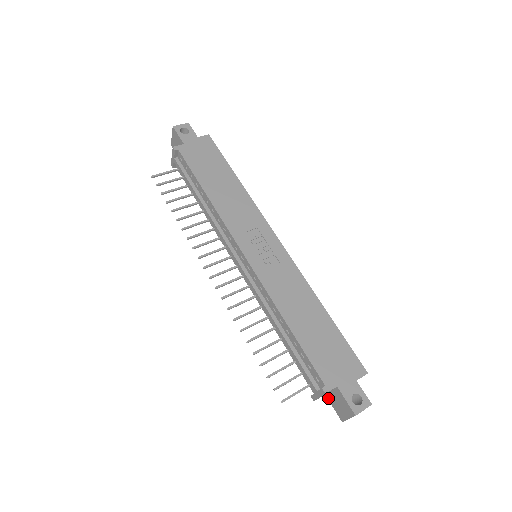
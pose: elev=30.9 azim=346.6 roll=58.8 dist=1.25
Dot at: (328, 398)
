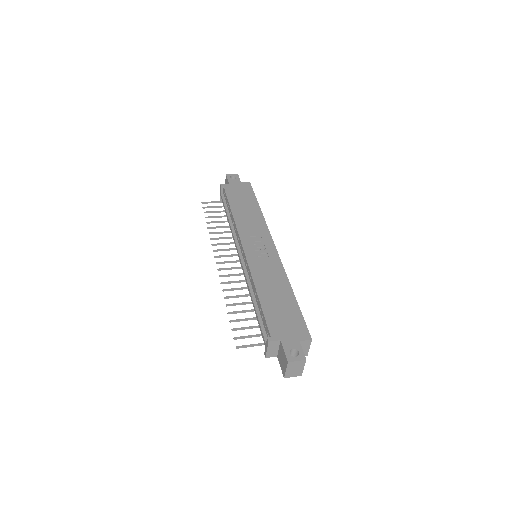
Dot at: (278, 358)
